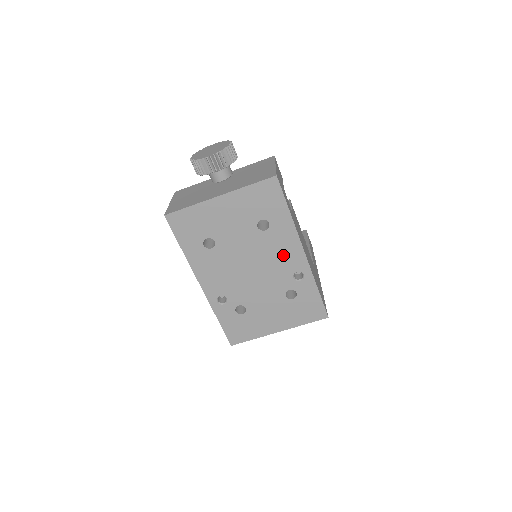
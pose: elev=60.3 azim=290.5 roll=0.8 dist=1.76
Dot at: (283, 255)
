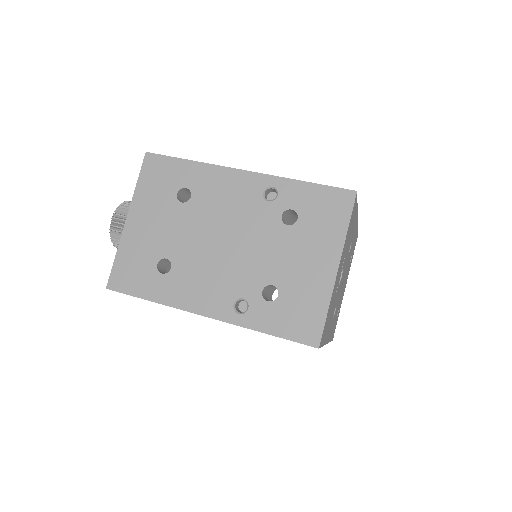
Dot at: (231, 196)
